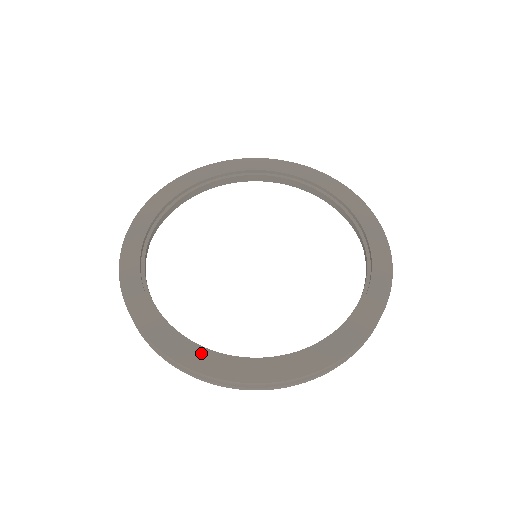
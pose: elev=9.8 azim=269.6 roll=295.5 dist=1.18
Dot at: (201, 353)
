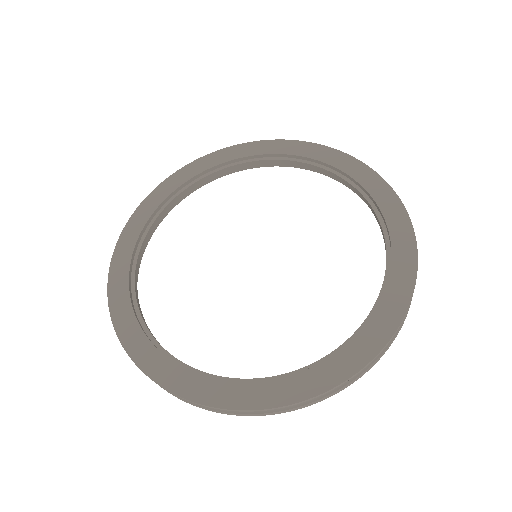
Dot at: (132, 320)
